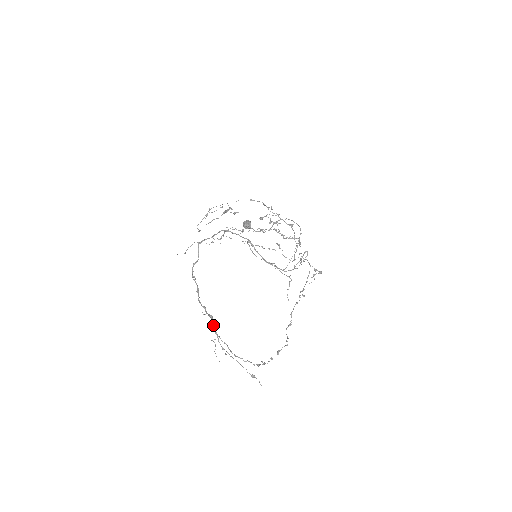
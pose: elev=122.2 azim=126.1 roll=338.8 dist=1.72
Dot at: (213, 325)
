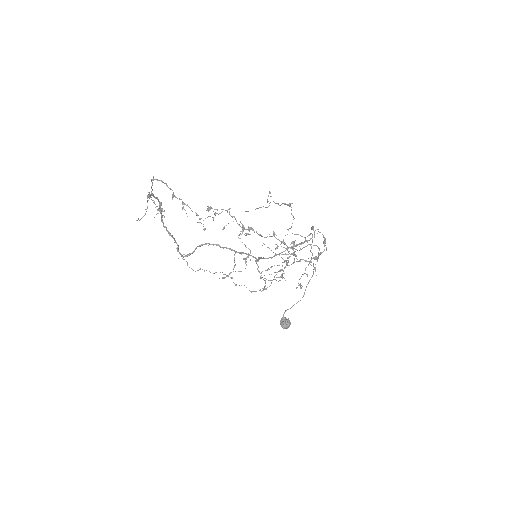
Dot at: (155, 197)
